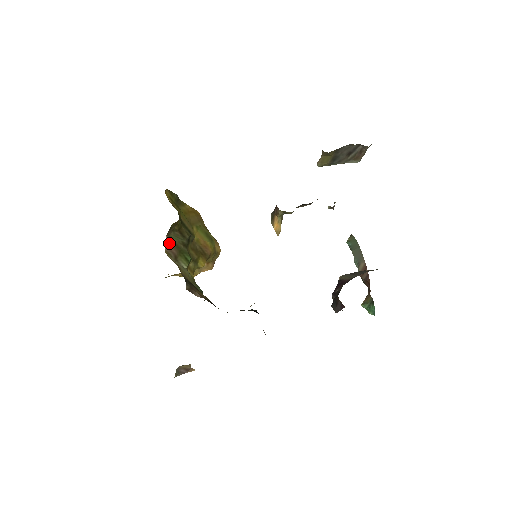
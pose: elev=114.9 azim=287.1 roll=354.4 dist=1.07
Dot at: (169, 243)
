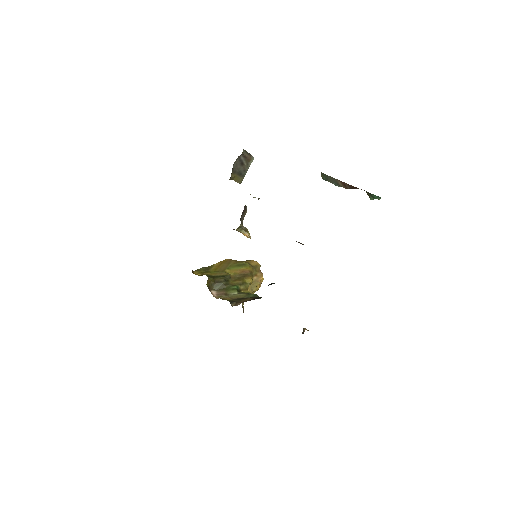
Dot at: (216, 292)
